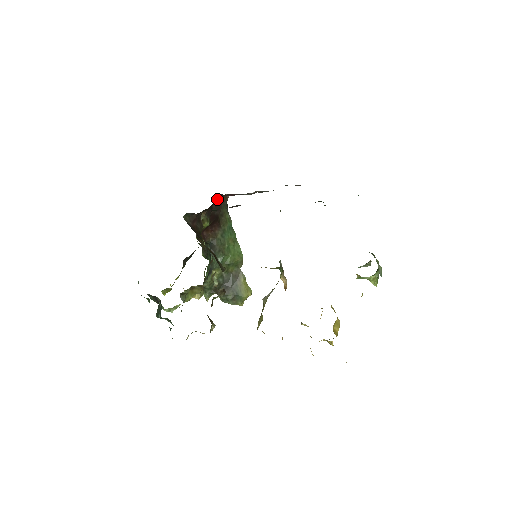
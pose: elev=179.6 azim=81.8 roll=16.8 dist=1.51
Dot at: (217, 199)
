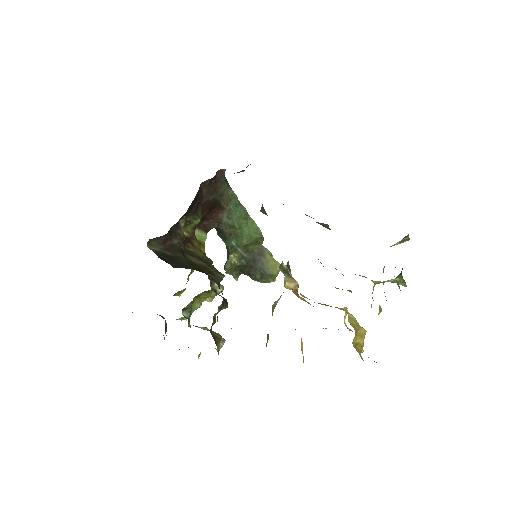
Dot at: (206, 184)
